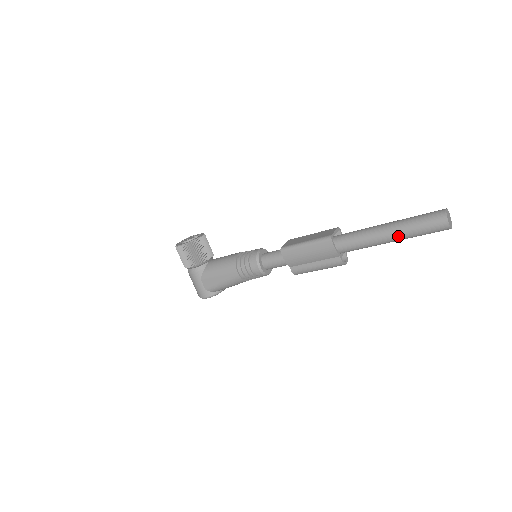
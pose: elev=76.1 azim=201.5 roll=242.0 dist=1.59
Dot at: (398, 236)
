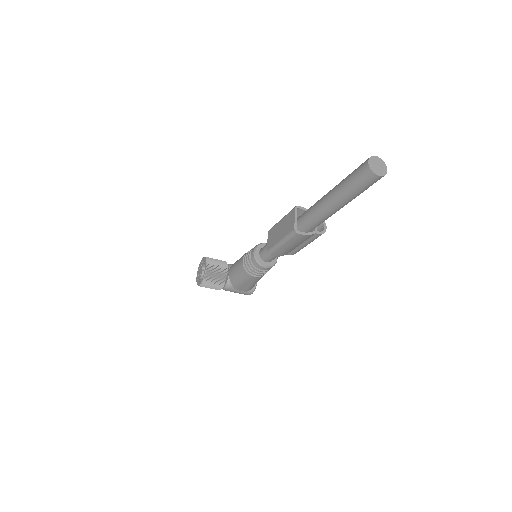
Dot at: (347, 203)
